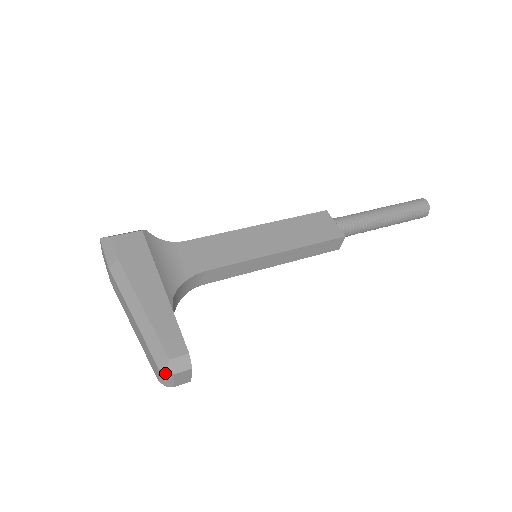
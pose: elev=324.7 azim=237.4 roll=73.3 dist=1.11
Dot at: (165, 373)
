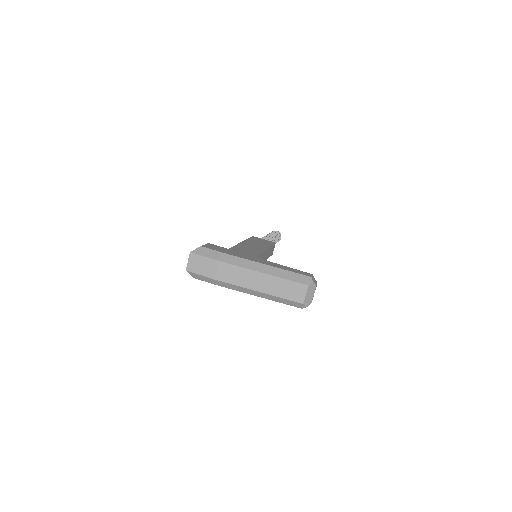
Dot at: (311, 289)
